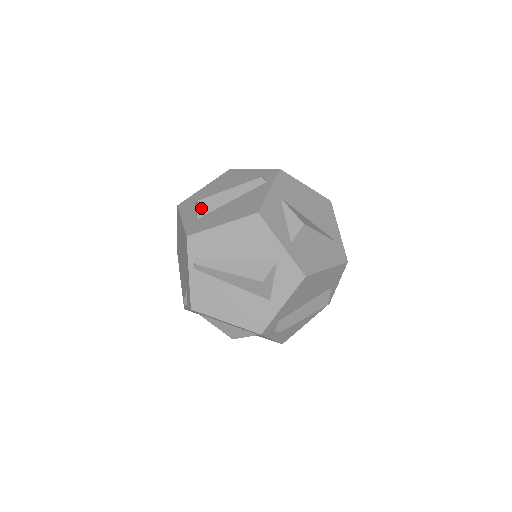
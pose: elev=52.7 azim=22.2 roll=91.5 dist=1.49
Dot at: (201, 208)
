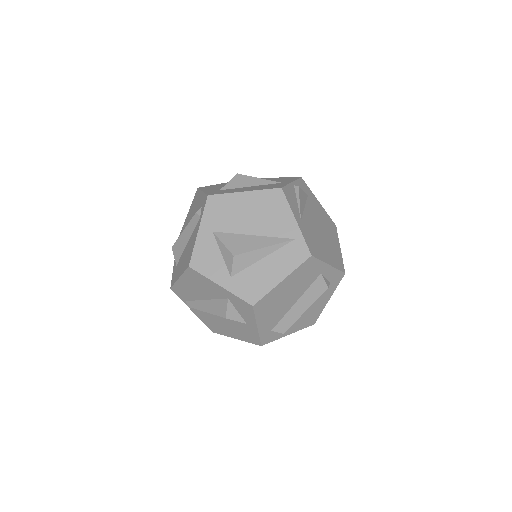
Dot at: (175, 255)
